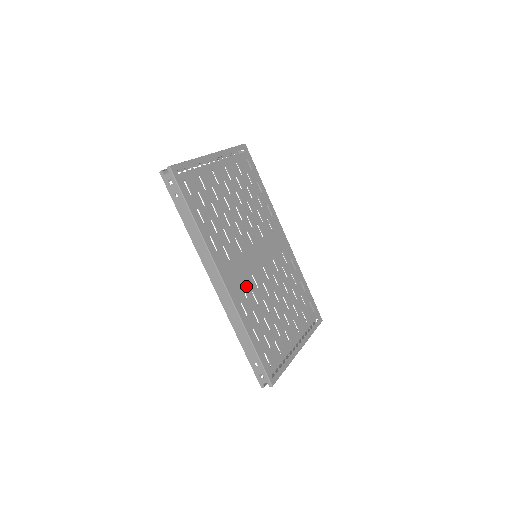
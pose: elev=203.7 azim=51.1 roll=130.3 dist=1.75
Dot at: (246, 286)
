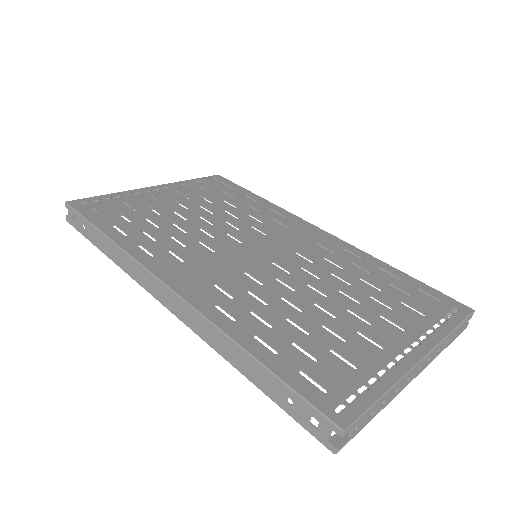
Dot at: (229, 286)
